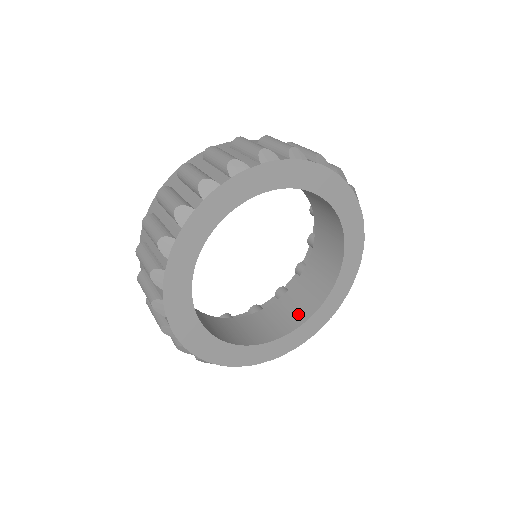
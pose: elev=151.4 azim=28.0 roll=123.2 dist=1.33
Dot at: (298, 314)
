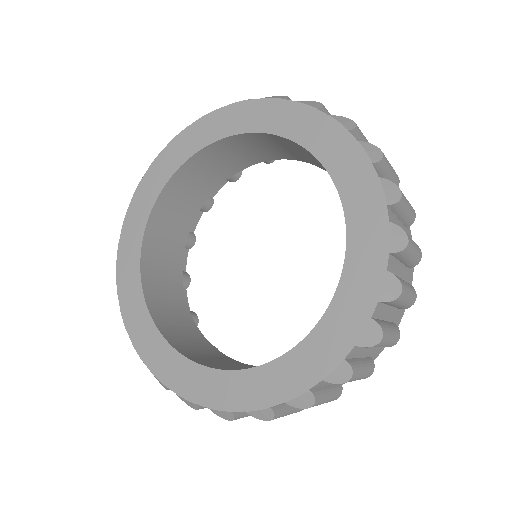
Dot at: occluded
